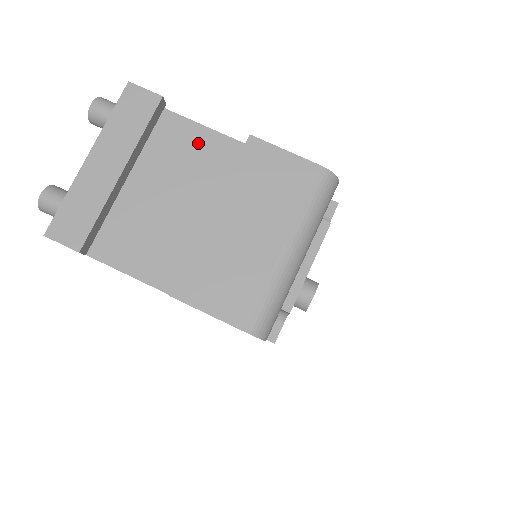
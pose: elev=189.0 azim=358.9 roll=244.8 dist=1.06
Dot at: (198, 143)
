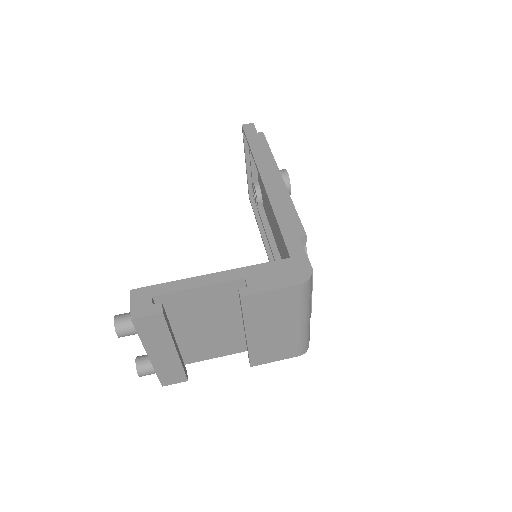
Dot at: (199, 297)
